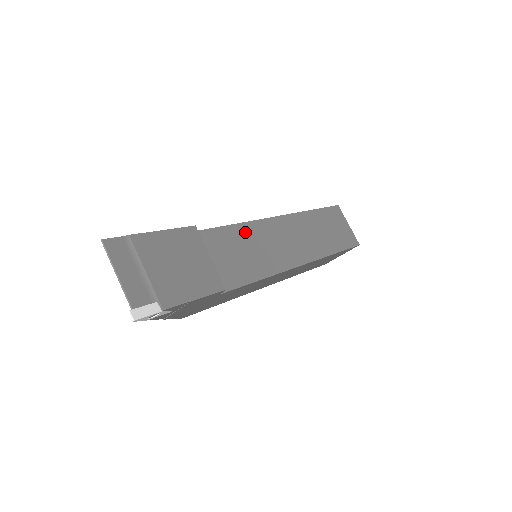
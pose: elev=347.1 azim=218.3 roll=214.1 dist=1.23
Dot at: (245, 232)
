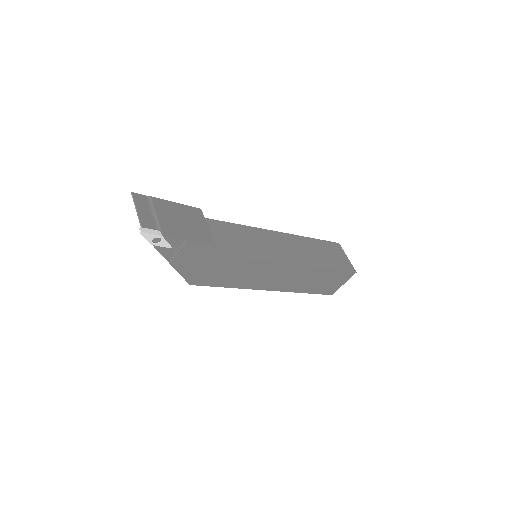
Dot at: (244, 230)
